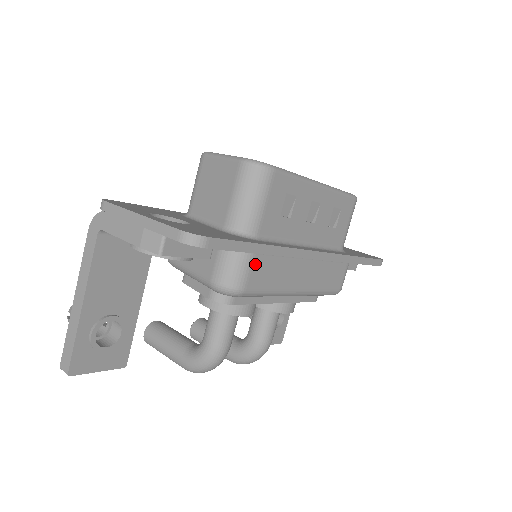
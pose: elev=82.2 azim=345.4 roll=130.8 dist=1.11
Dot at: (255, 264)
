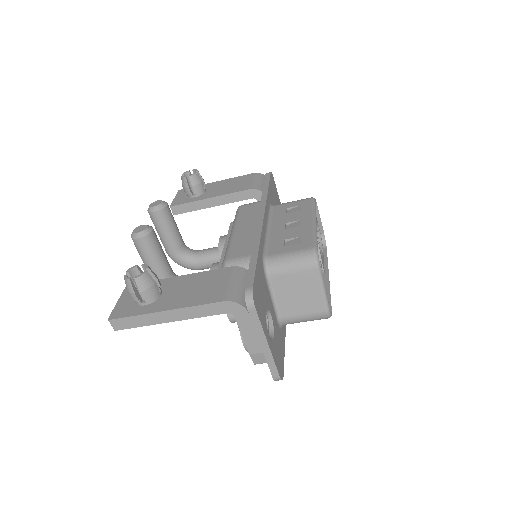
Dot at: occluded
